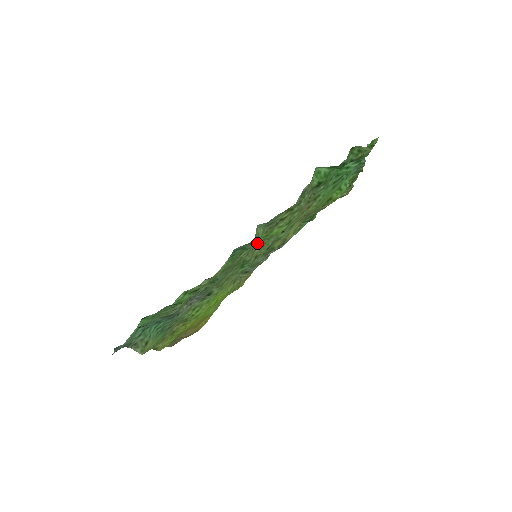
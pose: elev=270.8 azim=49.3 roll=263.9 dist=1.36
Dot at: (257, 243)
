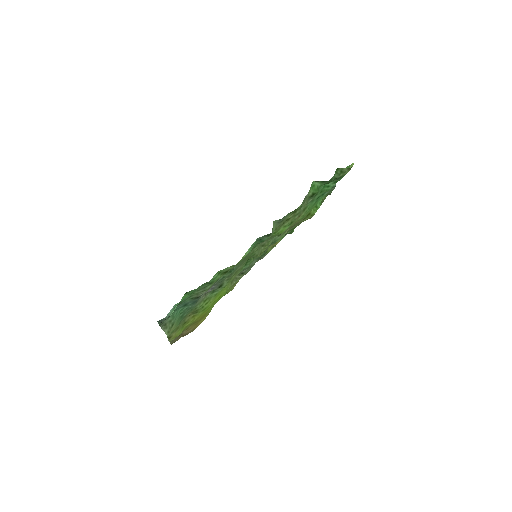
Dot at: occluded
